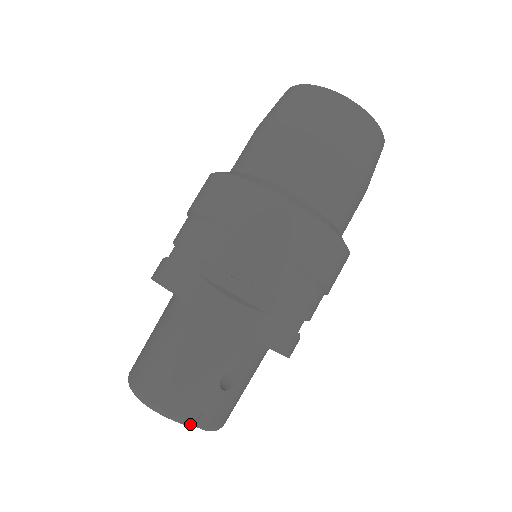
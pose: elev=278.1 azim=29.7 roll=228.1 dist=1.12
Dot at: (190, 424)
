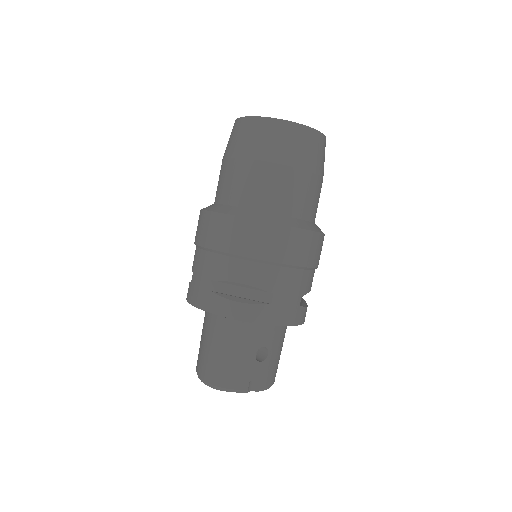
Dot at: (245, 391)
